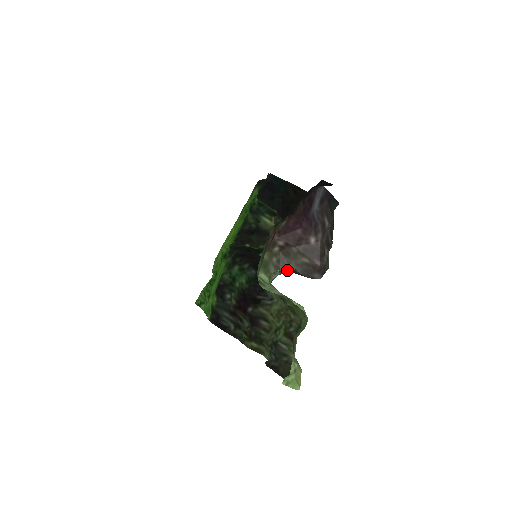
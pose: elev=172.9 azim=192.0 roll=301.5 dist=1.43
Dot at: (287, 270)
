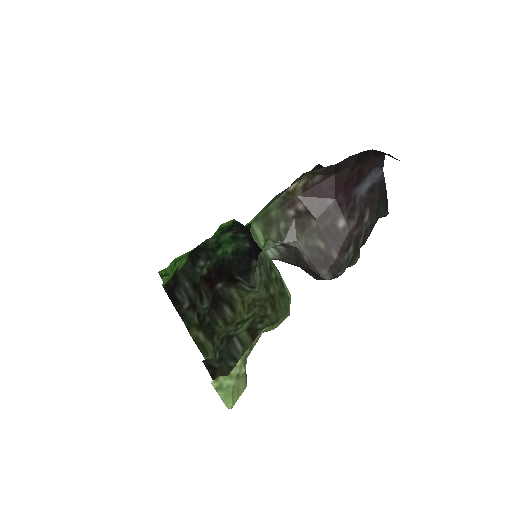
Dot at: (290, 256)
